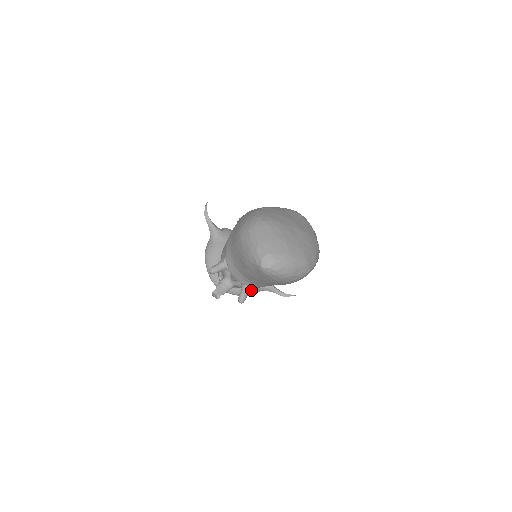
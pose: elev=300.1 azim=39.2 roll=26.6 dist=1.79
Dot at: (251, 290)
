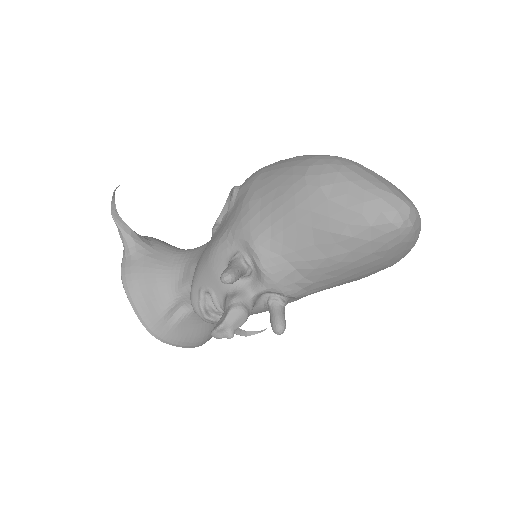
Dot at: (209, 333)
